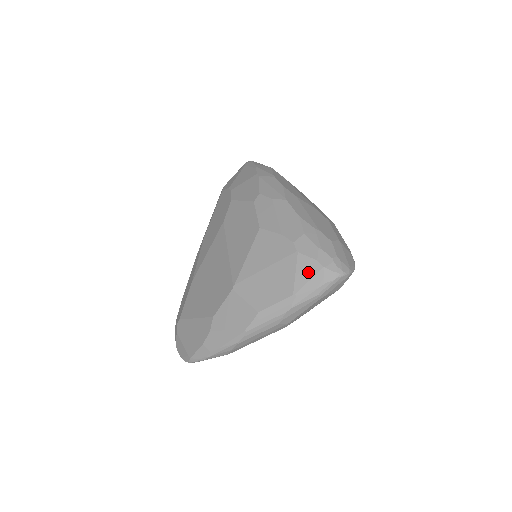
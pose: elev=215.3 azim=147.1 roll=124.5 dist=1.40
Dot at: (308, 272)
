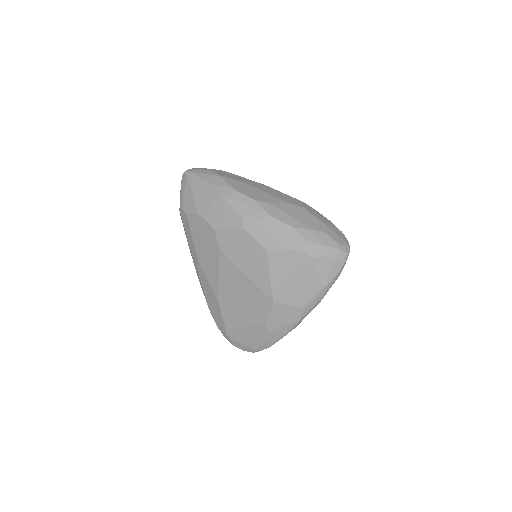
Dot at: (327, 267)
